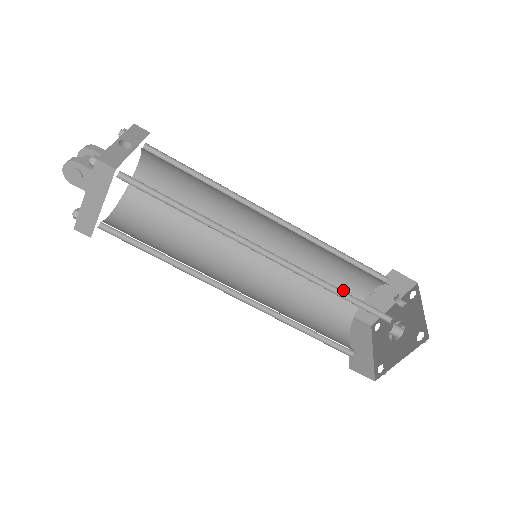
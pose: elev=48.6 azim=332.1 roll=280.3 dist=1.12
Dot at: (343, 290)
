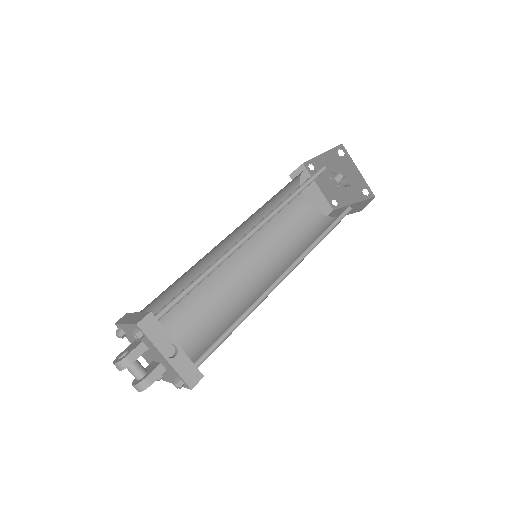
Dot at: (290, 182)
